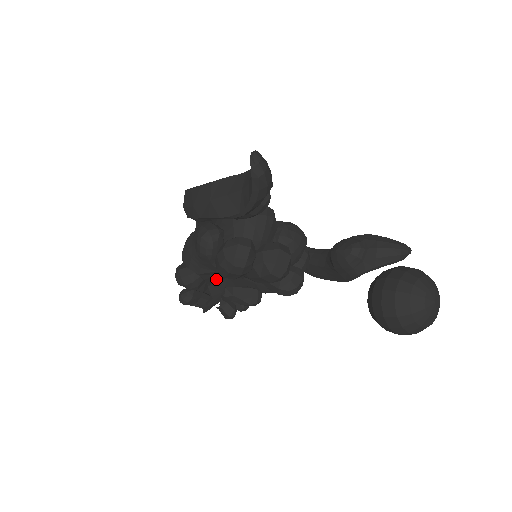
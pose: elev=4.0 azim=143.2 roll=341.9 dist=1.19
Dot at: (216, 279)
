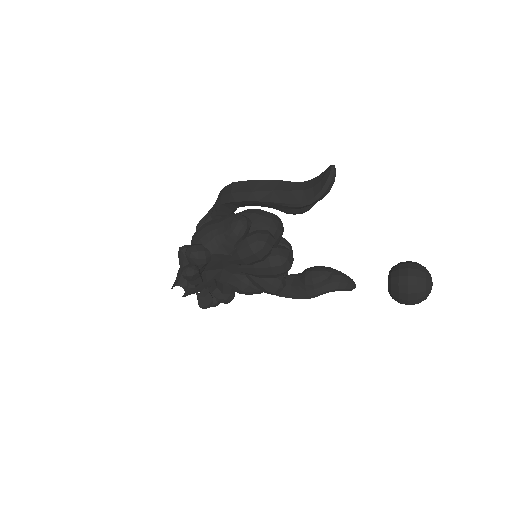
Dot at: (215, 266)
